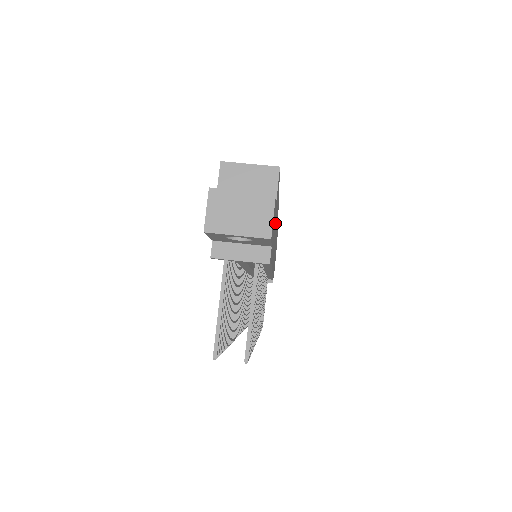
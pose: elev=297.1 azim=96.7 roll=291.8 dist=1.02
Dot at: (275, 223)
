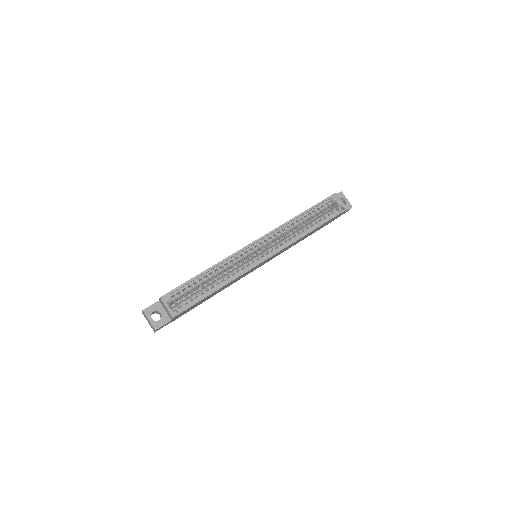
Dot at: occluded
